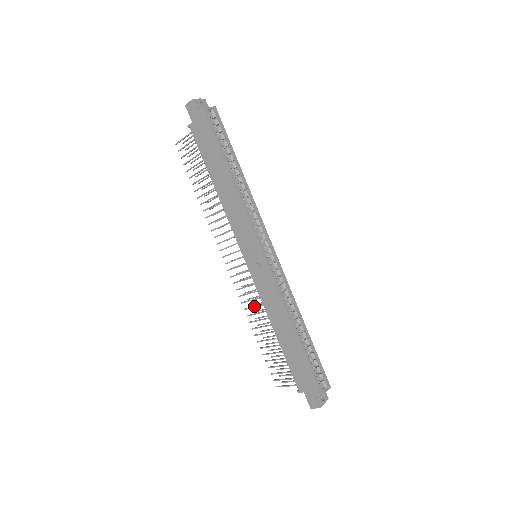
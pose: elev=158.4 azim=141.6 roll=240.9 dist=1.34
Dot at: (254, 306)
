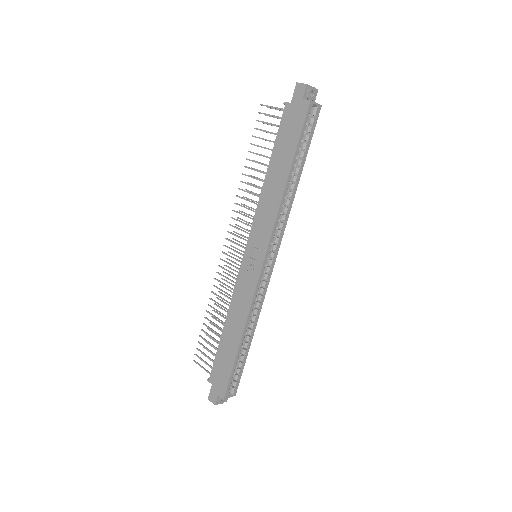
Dot at: (223, 291)
